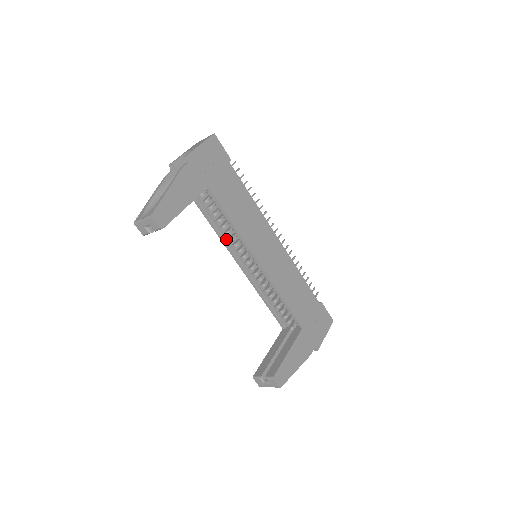
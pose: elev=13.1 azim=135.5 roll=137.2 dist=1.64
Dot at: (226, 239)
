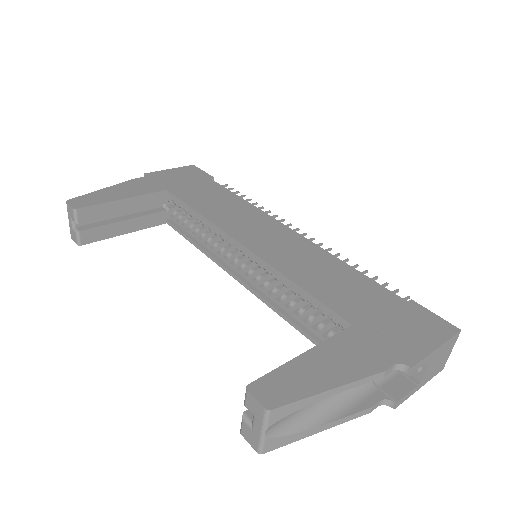
Dot at: (213, 252)
